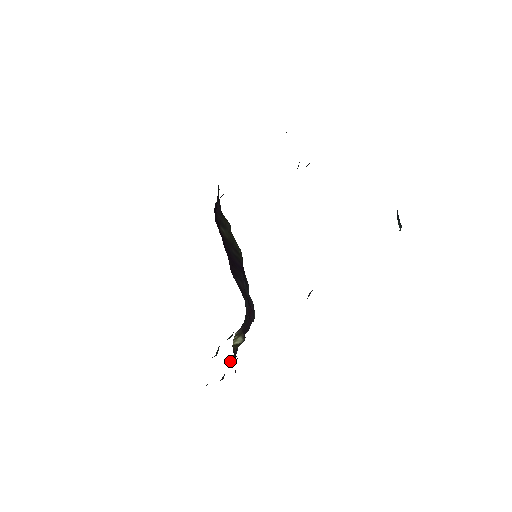
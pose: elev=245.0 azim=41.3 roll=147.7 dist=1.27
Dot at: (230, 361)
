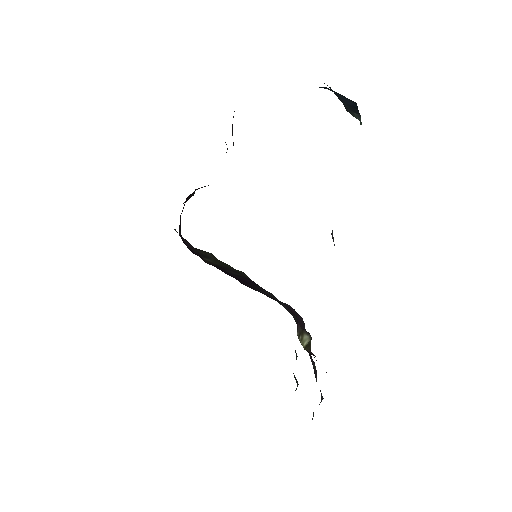
Dot at: (315, 375)
